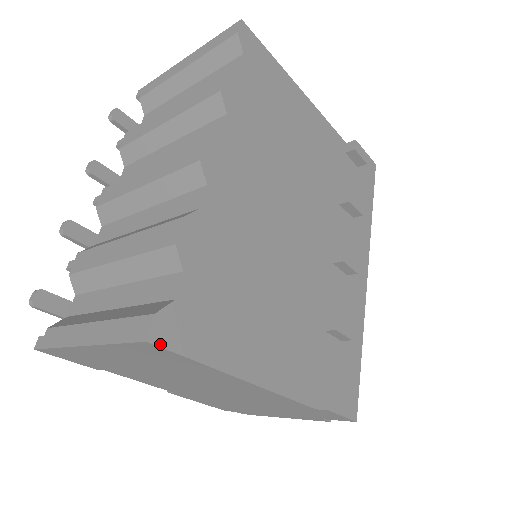
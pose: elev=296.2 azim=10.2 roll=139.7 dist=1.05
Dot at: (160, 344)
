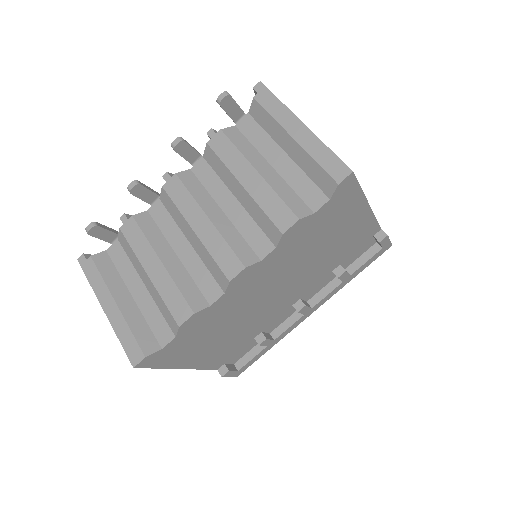
Dot at: (140, 367)
